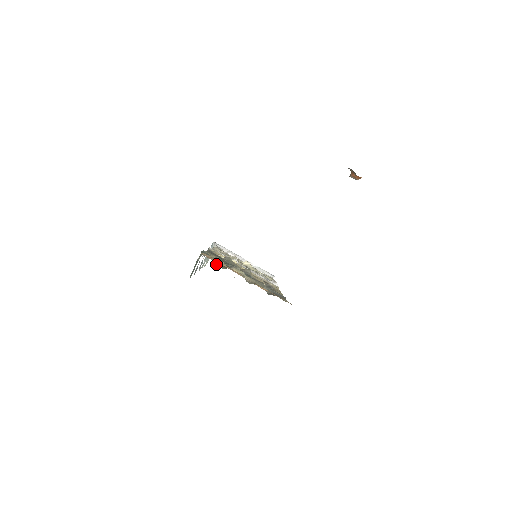
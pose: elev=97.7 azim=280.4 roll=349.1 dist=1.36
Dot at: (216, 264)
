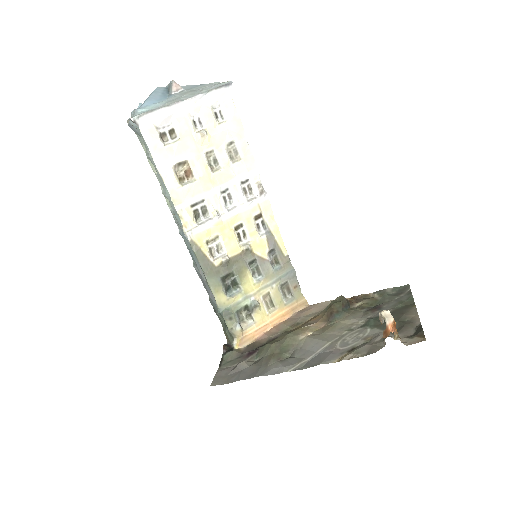
Dot at: (241, 320)
